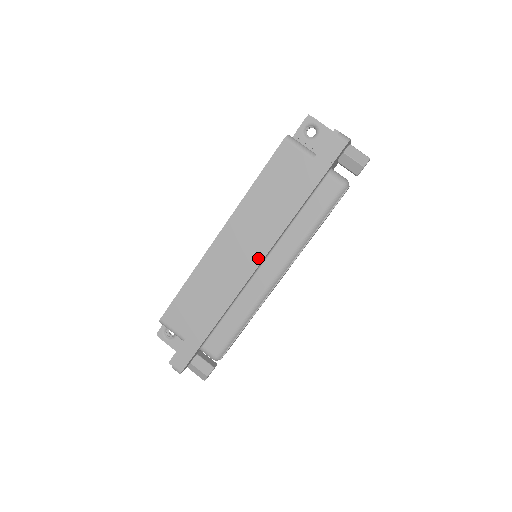
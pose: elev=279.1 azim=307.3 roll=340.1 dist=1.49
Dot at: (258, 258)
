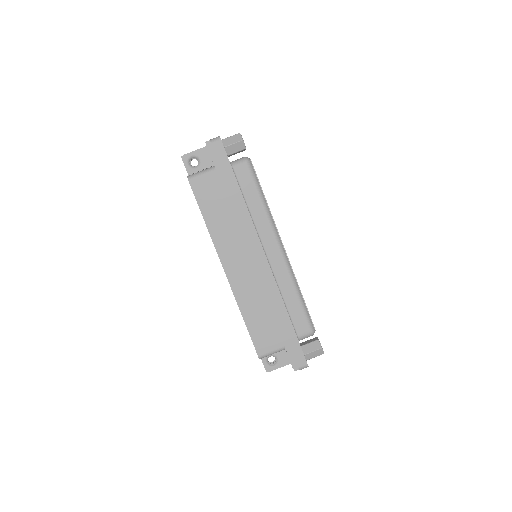
Dot at: (260, 252)
